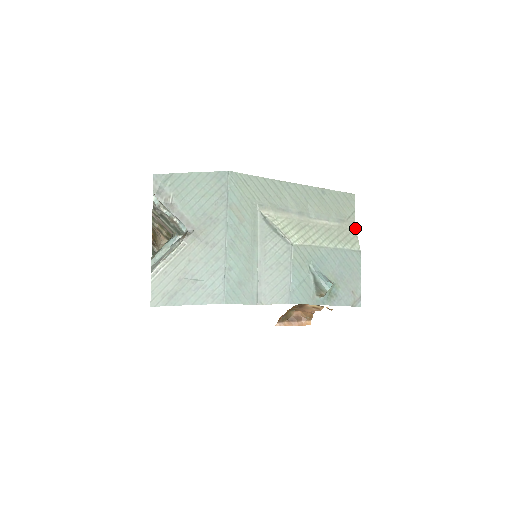
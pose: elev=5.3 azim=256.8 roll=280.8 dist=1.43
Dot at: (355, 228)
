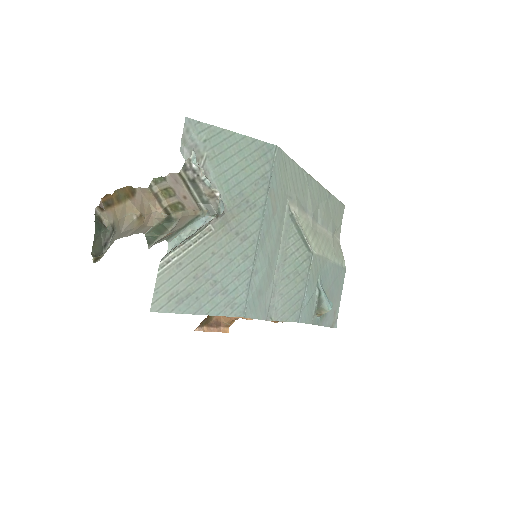
Dot at: occluded
